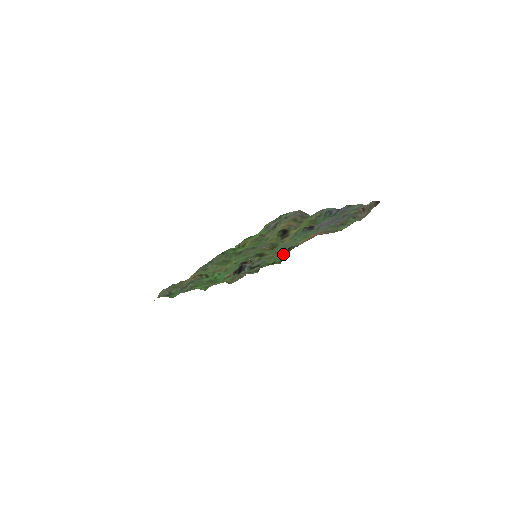
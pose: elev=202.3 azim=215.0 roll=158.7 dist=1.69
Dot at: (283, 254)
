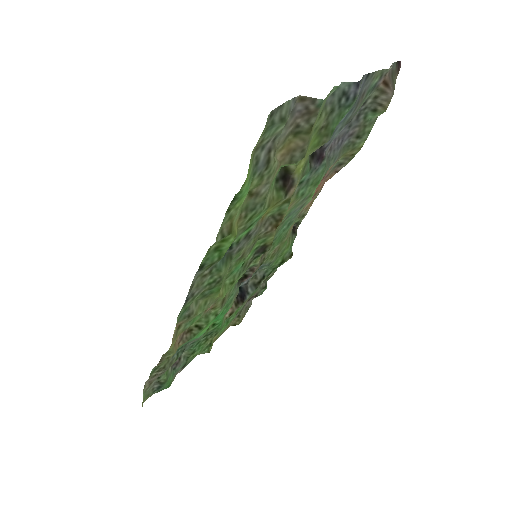
Dot at: (289, 240)
